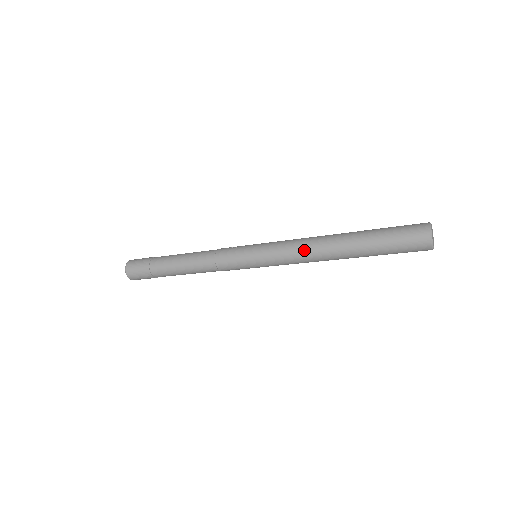
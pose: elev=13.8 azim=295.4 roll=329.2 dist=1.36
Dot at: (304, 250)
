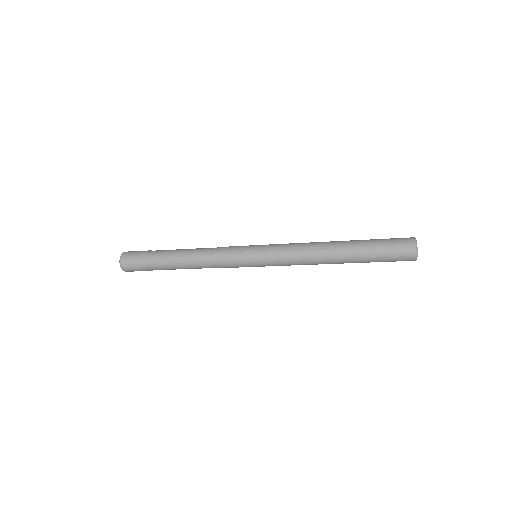
Dot at: (305, 249)
